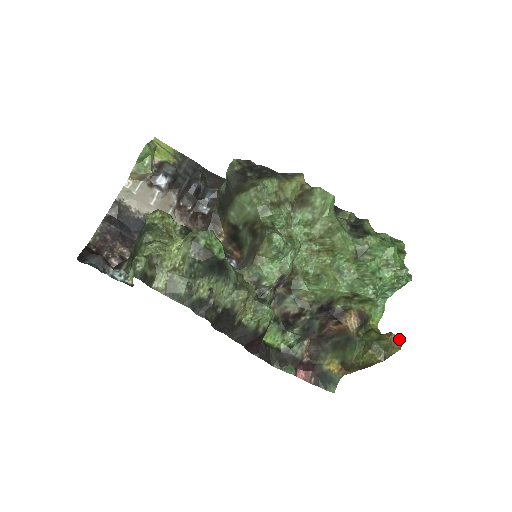
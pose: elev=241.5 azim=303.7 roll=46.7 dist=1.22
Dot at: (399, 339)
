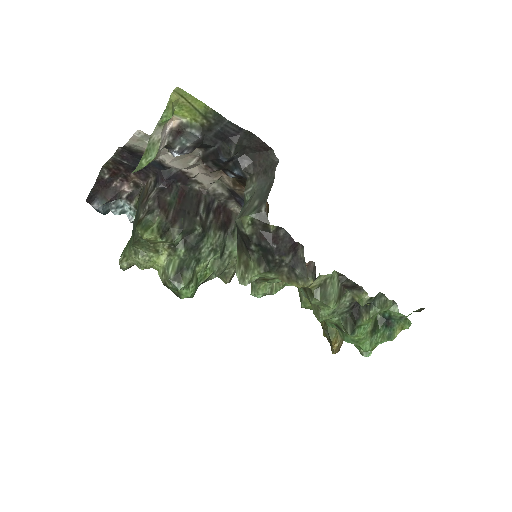
Dot at: (337, 351)
